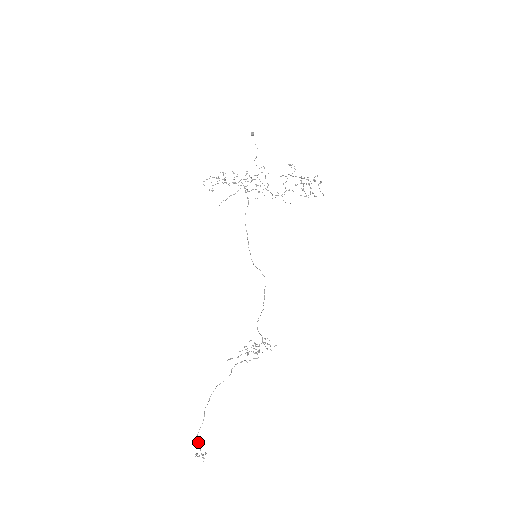
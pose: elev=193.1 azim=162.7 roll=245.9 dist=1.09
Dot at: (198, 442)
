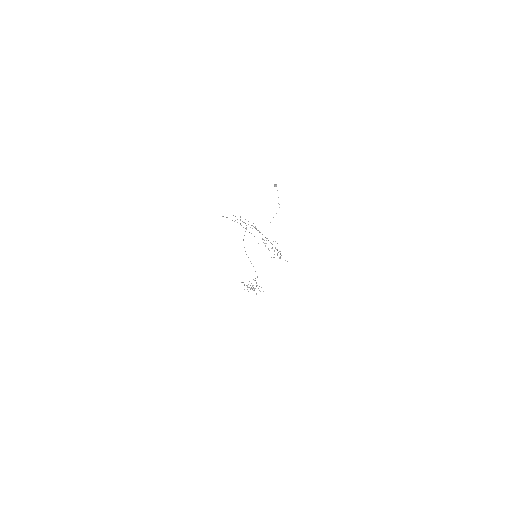
Dot at: occluded
